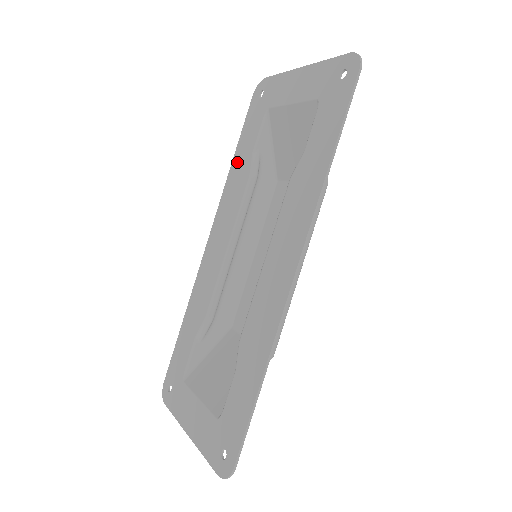
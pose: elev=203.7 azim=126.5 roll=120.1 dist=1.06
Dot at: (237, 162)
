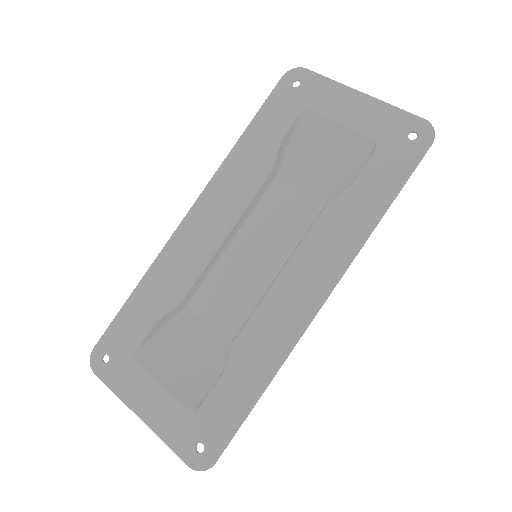
Dot at: (249, 143)
